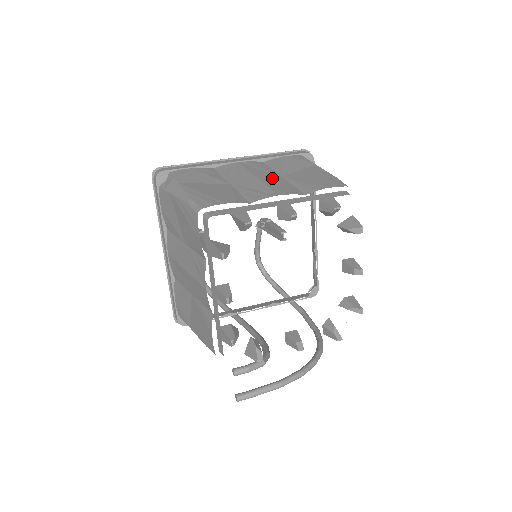
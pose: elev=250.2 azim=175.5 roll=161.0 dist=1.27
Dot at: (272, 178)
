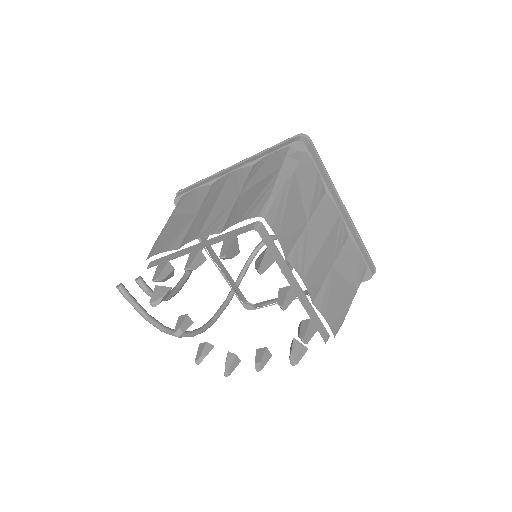
Dot at: (327, 260)
